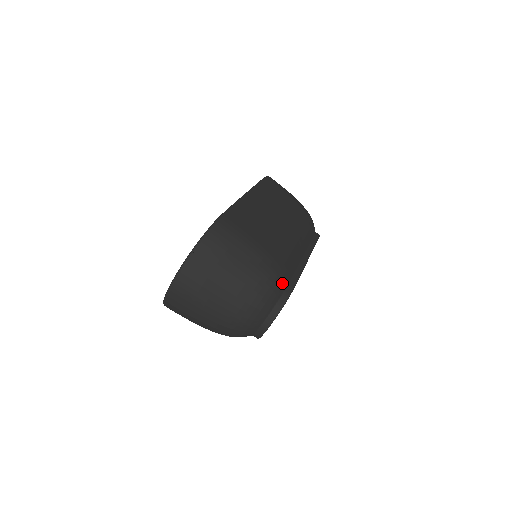
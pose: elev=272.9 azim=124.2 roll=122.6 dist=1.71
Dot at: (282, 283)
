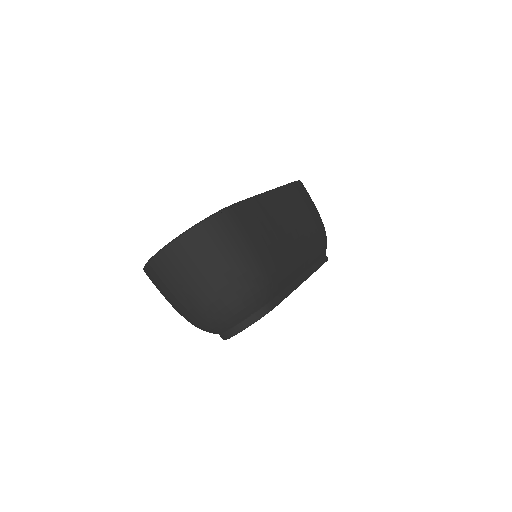
Dot at: (267, 296)
